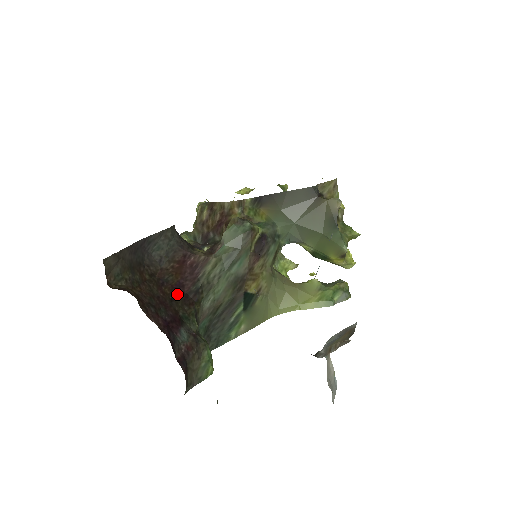
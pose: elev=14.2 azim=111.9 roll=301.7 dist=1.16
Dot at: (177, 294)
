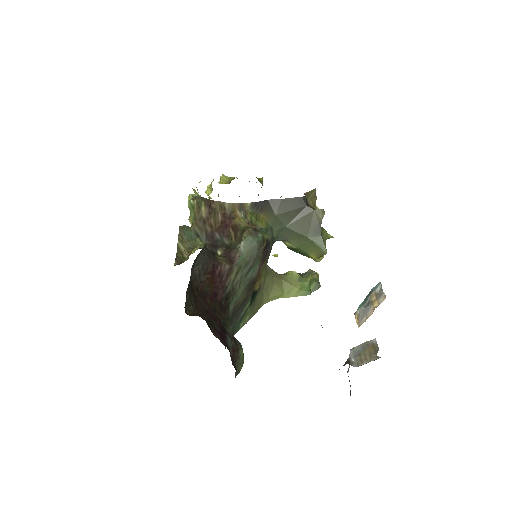
Dot at: (215, 303)
